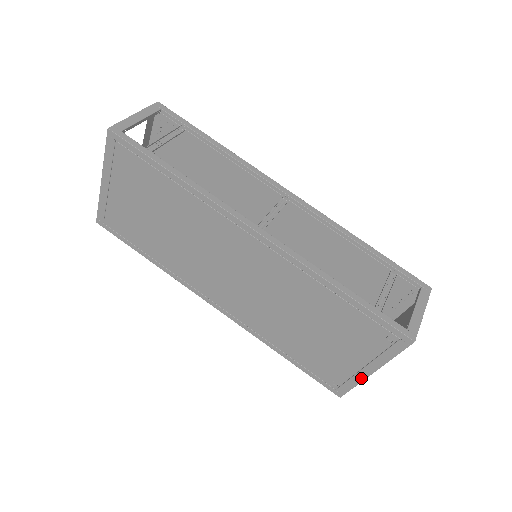
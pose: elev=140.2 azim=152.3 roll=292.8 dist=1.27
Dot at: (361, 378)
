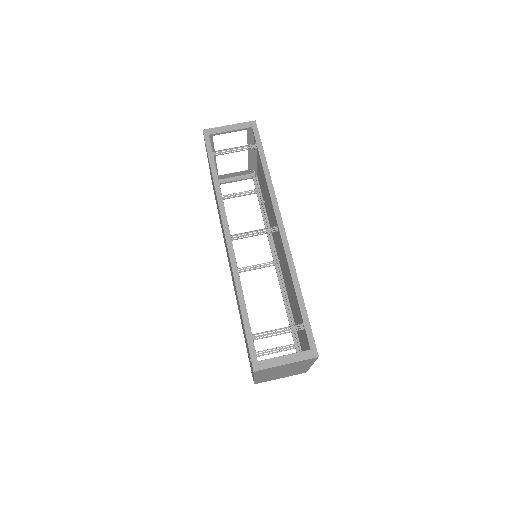
Dot at: occluded
